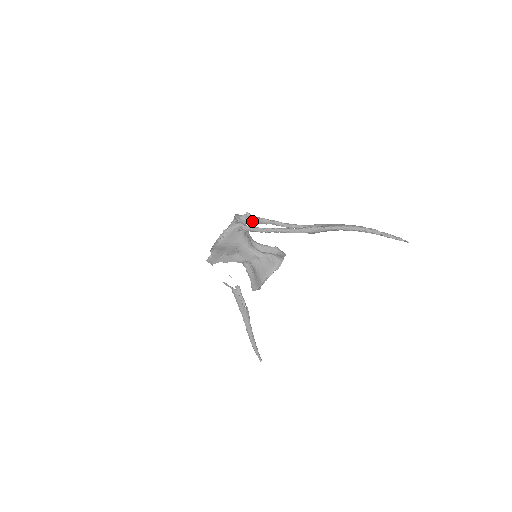
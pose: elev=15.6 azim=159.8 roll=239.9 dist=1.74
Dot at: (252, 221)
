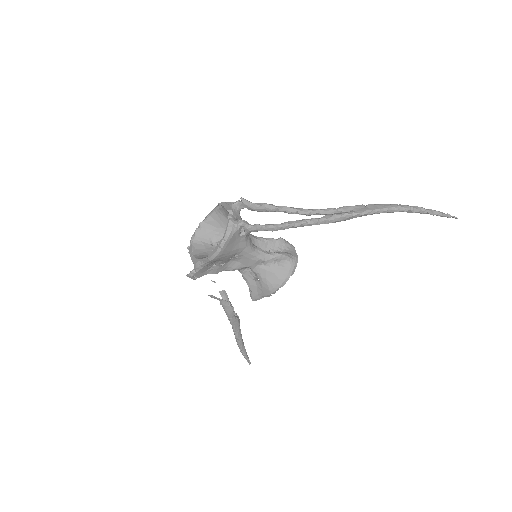
Dot at: (249, 209)
